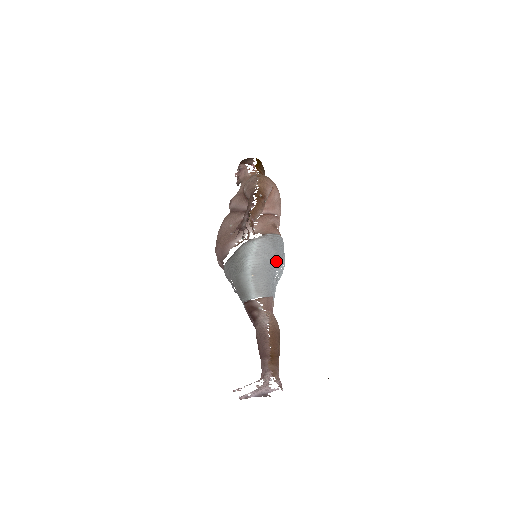
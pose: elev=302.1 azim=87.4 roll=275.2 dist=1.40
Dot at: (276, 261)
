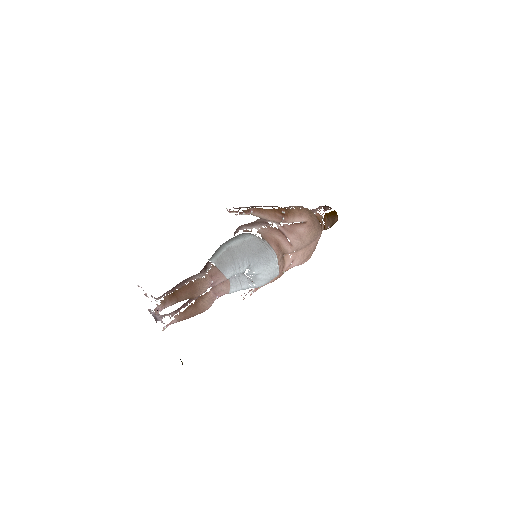
Dot at: (250, 259)
